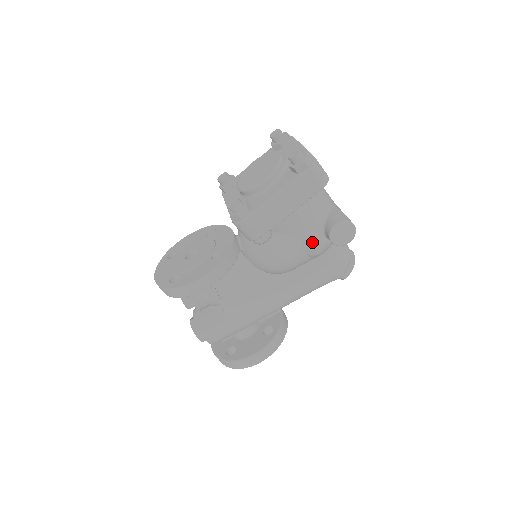
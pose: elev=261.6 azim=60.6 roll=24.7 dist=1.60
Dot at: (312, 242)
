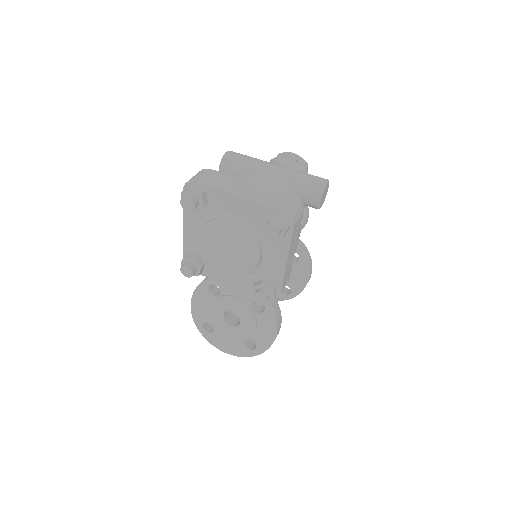
Dot at: (306, 222)
